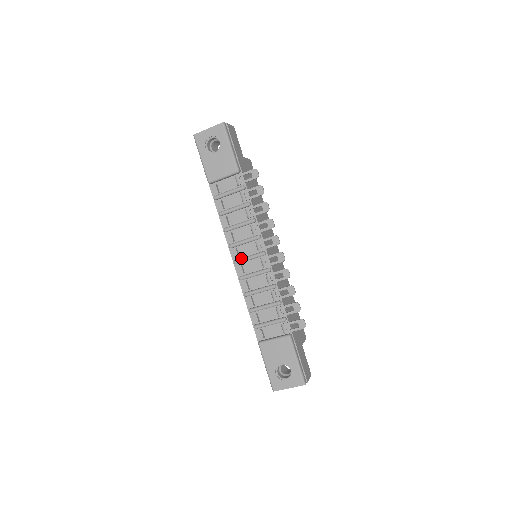
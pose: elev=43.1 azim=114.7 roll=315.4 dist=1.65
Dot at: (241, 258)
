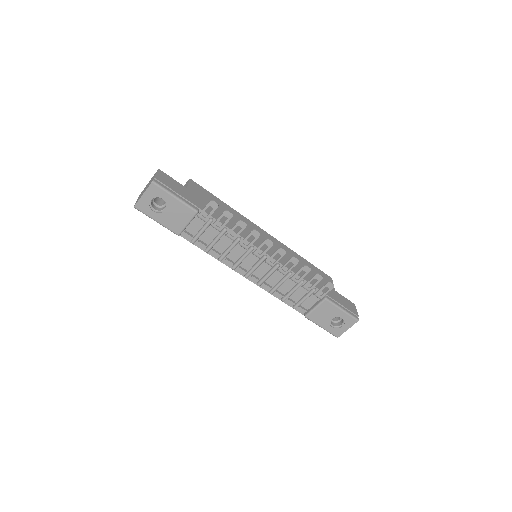
Dot at: (249, 271)
